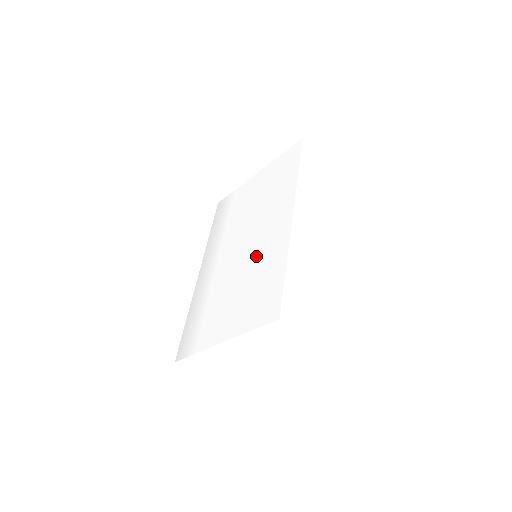
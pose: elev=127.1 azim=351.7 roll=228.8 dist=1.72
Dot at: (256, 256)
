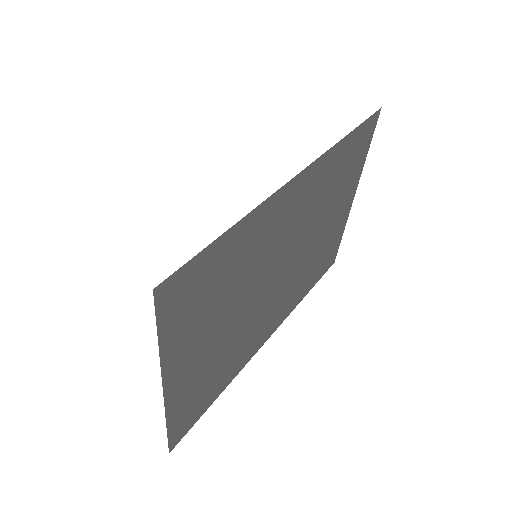
Dot at: occluded
